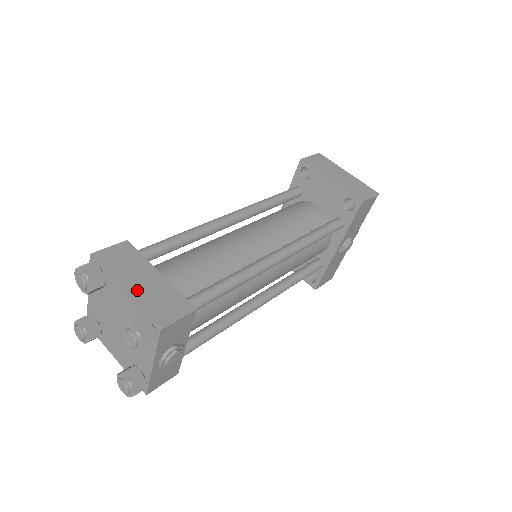
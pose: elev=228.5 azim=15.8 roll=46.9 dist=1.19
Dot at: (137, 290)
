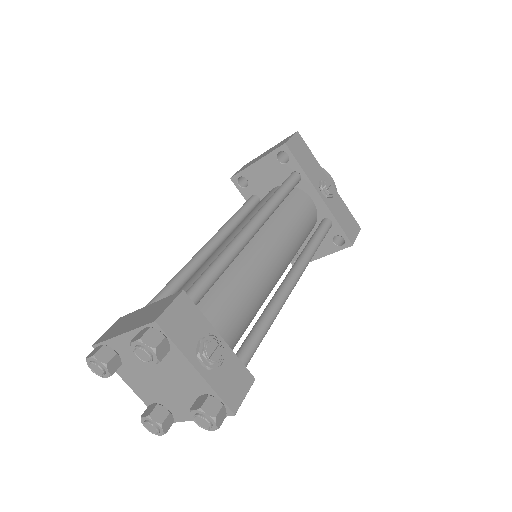
Dot at: (131, 326)
